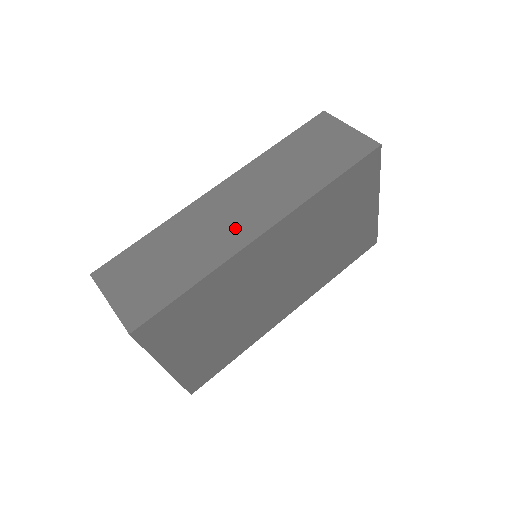
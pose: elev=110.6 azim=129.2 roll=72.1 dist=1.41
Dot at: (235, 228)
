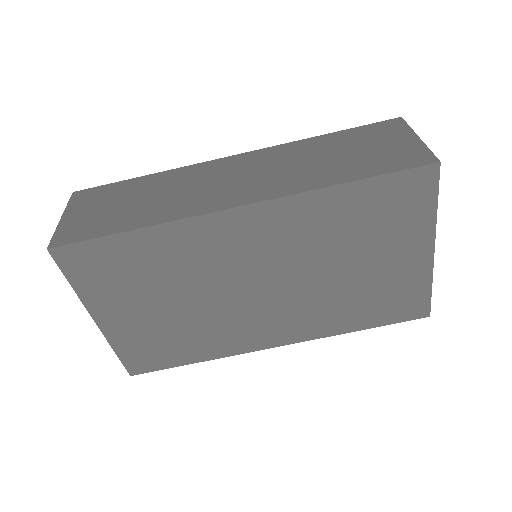
Dot at: (214, 194)
